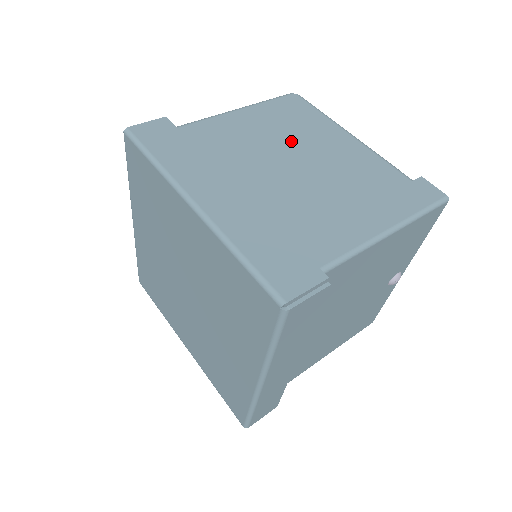
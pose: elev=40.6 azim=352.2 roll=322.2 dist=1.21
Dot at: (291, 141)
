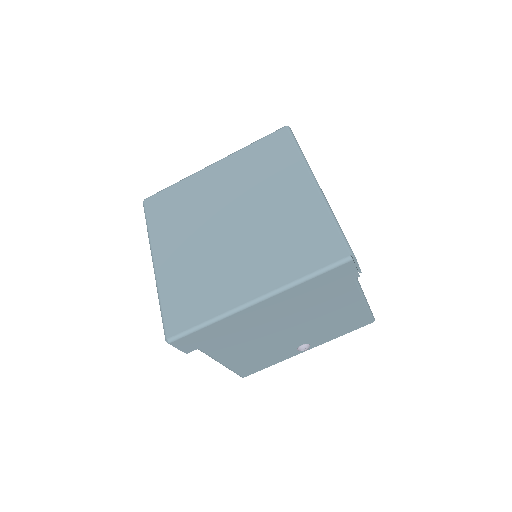
Dot at: occluded
